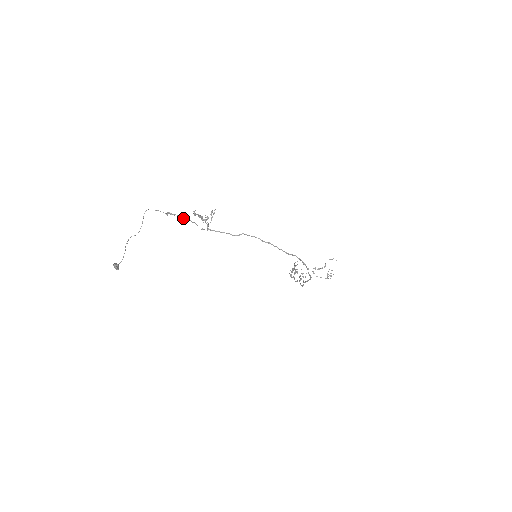
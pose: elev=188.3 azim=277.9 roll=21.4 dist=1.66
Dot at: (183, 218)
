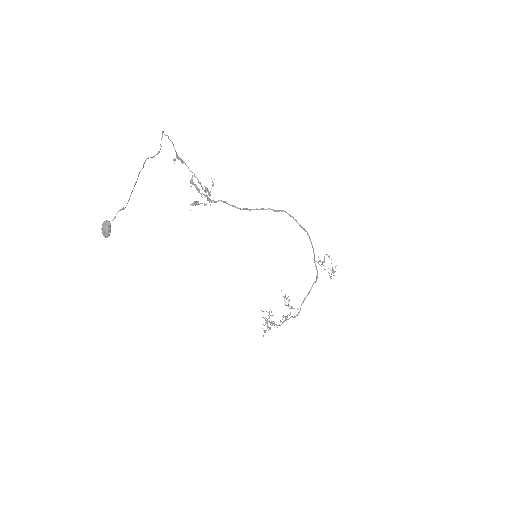
Dot at: (190, 171)
